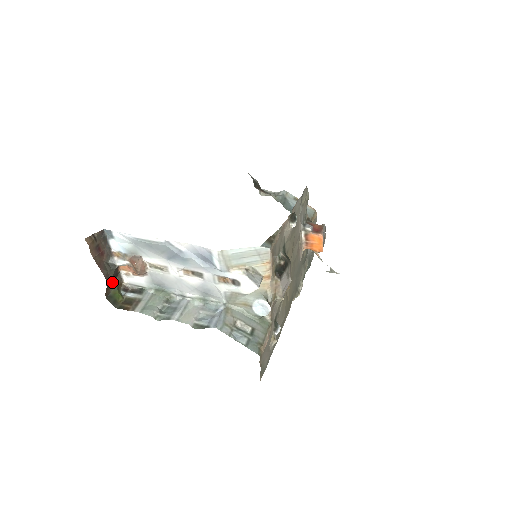
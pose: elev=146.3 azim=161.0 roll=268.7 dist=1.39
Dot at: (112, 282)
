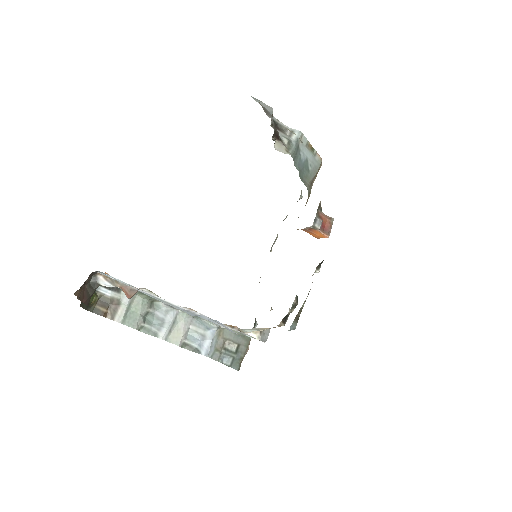
Dot at: occluded
